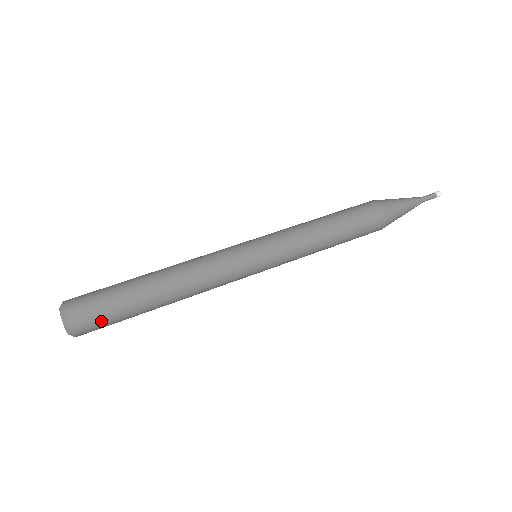
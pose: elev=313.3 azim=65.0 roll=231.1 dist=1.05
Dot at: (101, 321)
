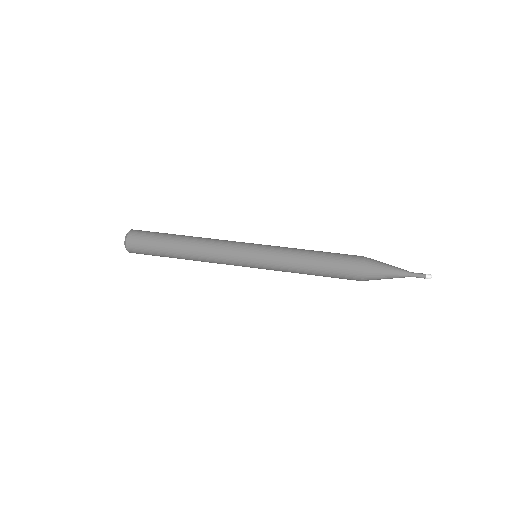
Dot at: (144, 238)
